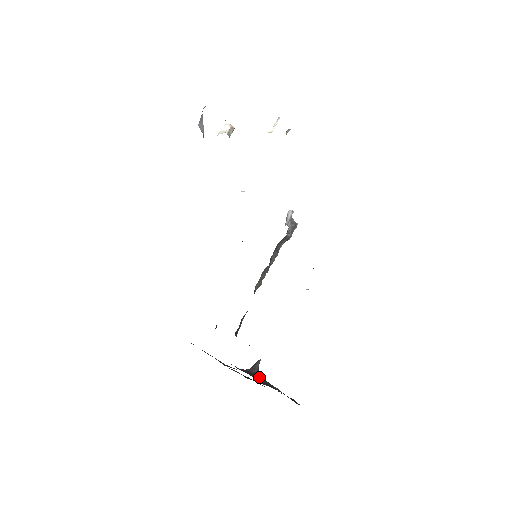
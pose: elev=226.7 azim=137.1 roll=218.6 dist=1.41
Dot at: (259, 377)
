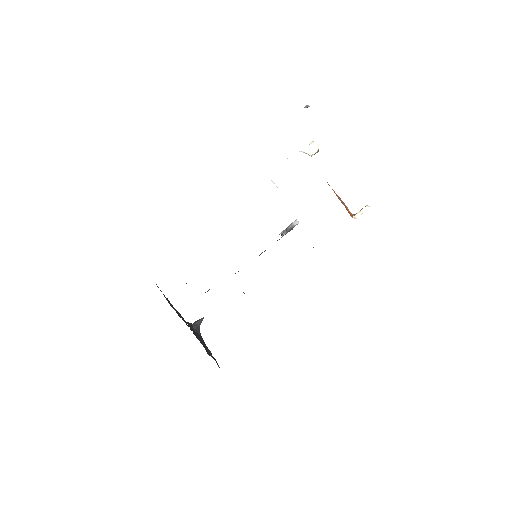
Dot at: (201, 338)
